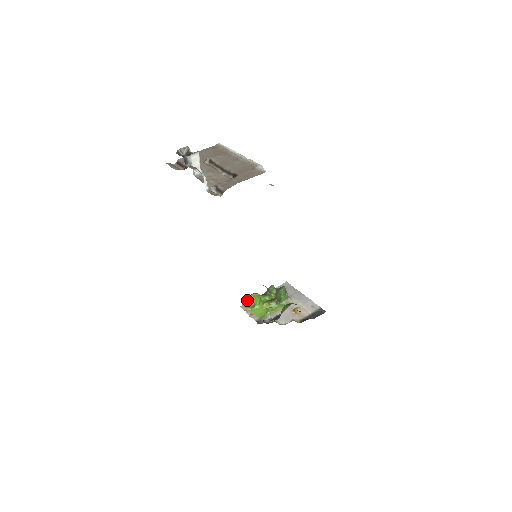
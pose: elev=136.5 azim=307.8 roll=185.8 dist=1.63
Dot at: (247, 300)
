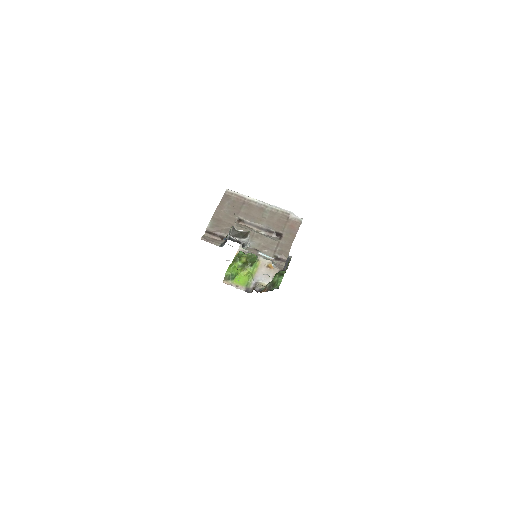
Dot at: (228, 275)
